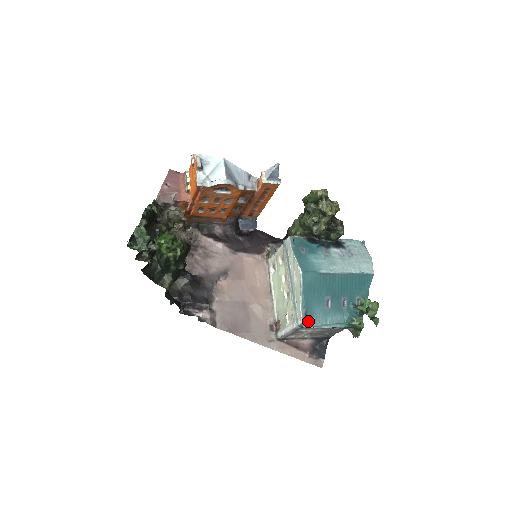
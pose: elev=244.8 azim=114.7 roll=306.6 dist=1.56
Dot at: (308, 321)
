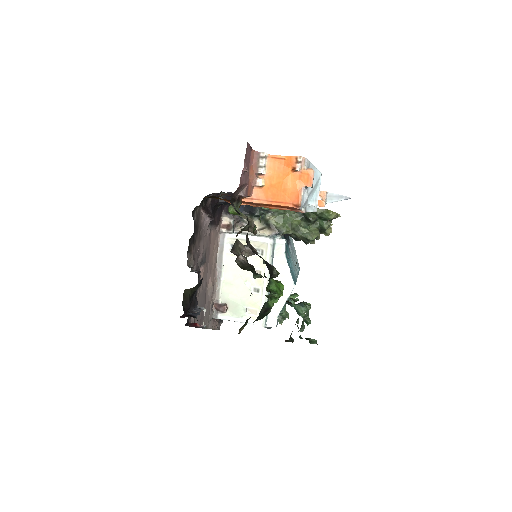
Dot at: occluded
